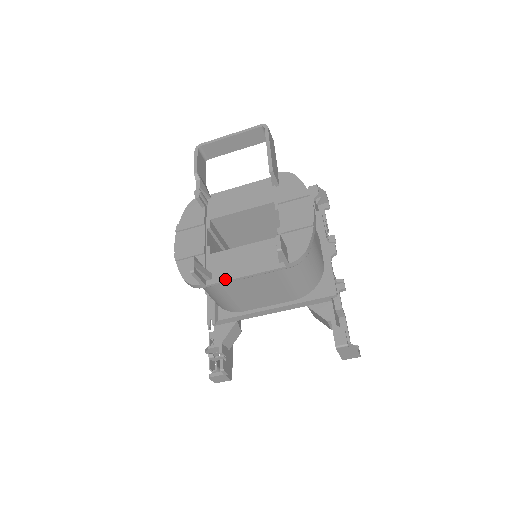
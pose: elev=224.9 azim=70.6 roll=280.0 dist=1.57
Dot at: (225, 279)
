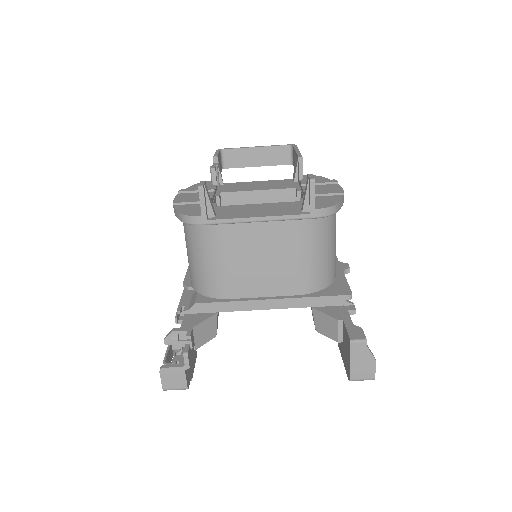
Dot at: (233, 217)
